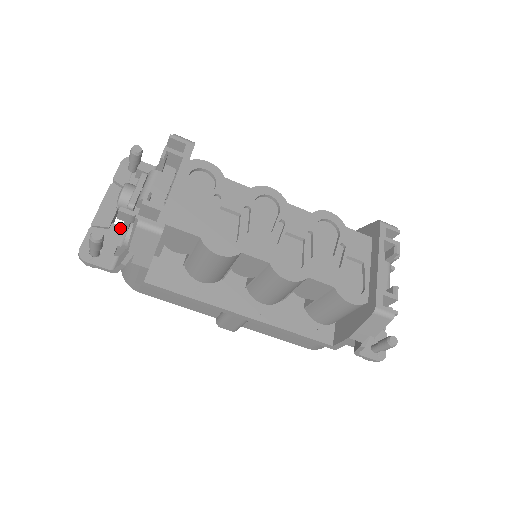
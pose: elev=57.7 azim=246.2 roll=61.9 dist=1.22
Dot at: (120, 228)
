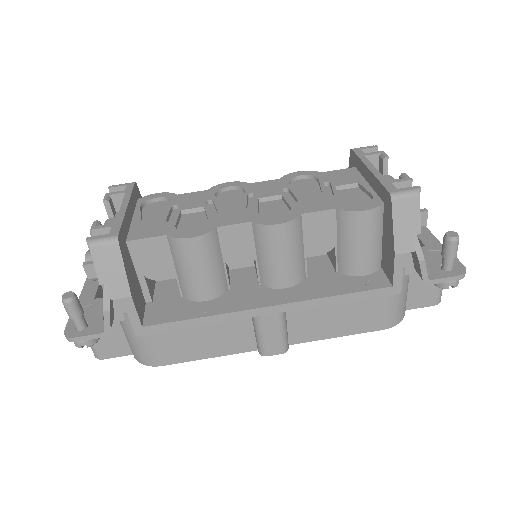
Dot at: occluded
